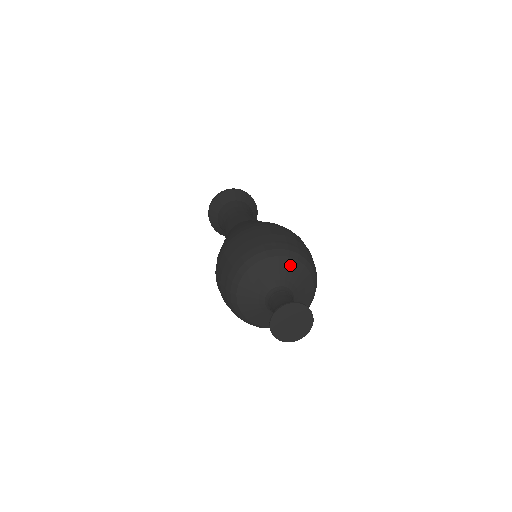
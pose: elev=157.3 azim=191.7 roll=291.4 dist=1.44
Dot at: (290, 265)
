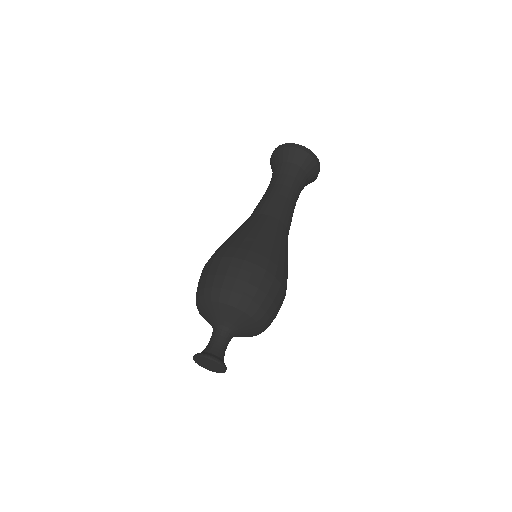
Dot at: (229, 311)
